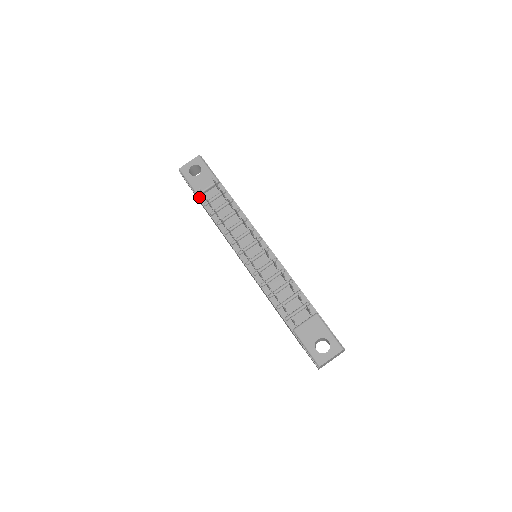
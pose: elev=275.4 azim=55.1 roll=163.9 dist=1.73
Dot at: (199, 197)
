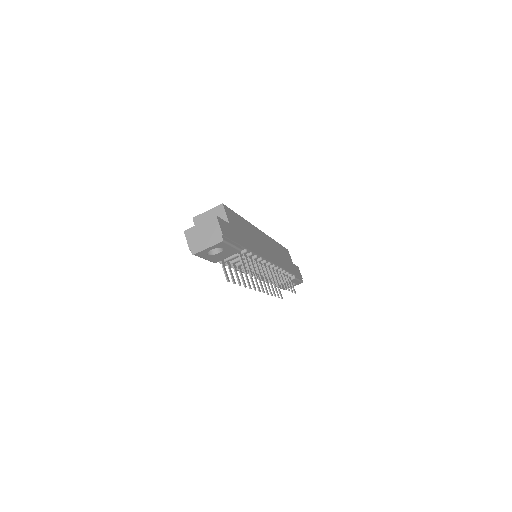
Dot at: occluded
